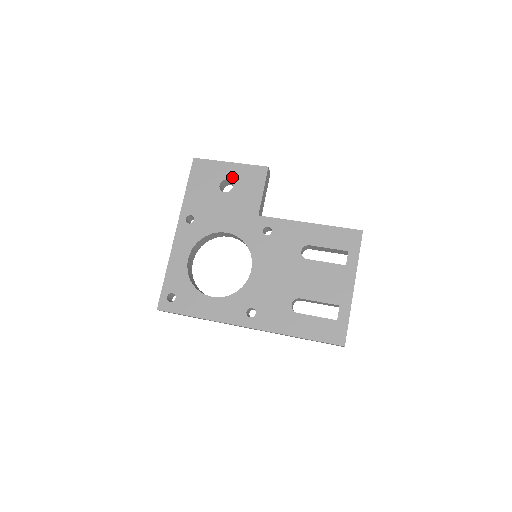
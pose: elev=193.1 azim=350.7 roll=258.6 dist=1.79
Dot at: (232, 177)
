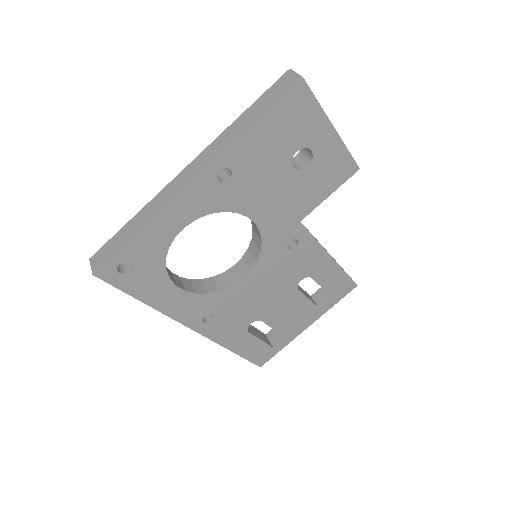
Dot at: (318, 152)
